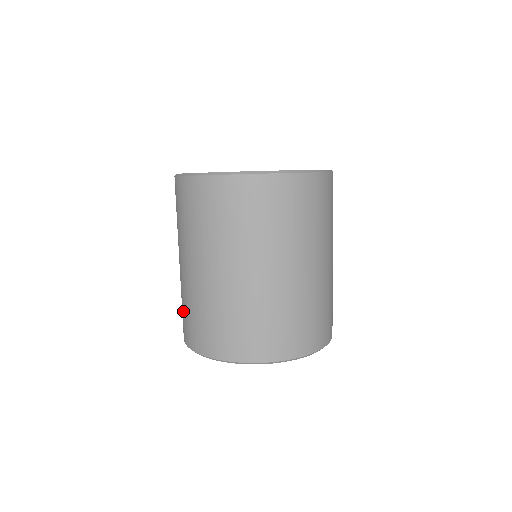
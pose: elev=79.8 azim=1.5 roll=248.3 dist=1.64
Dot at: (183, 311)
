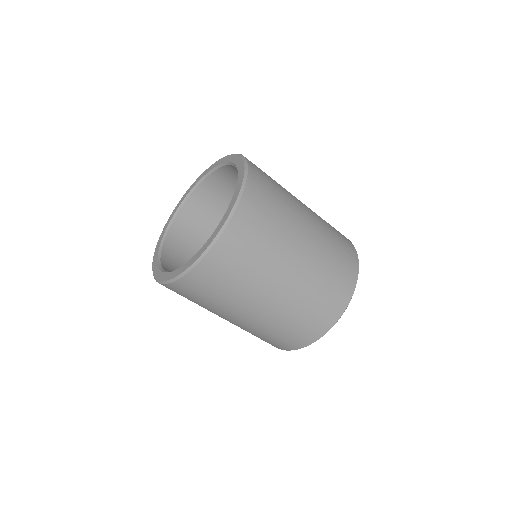
Dot at: (258, 337)
